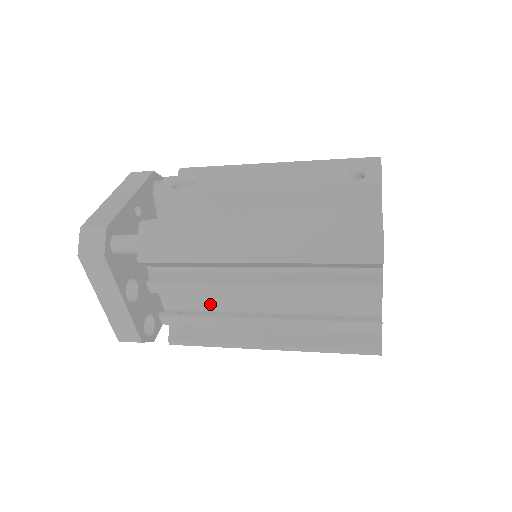
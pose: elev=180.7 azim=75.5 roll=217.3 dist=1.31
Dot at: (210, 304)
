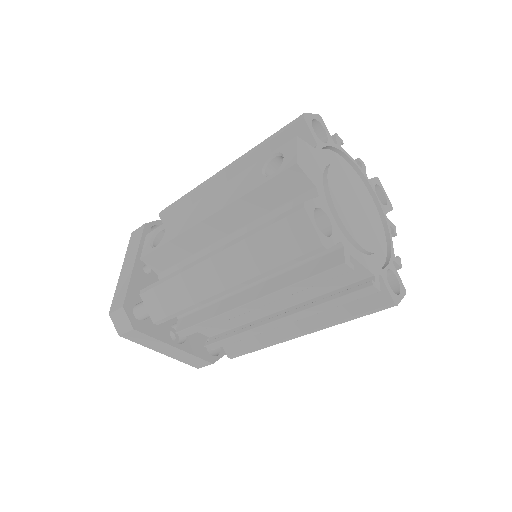
Dot at: (235, 322)
